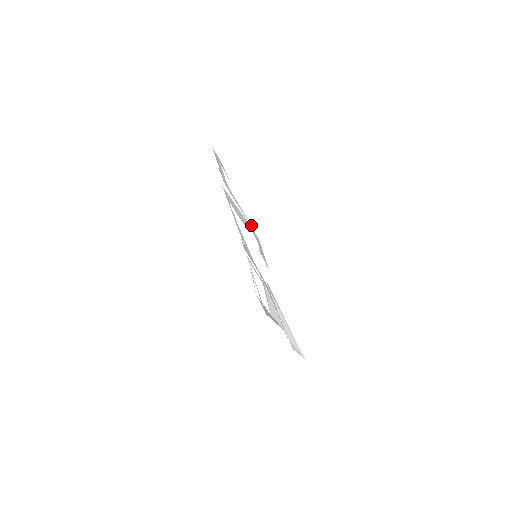
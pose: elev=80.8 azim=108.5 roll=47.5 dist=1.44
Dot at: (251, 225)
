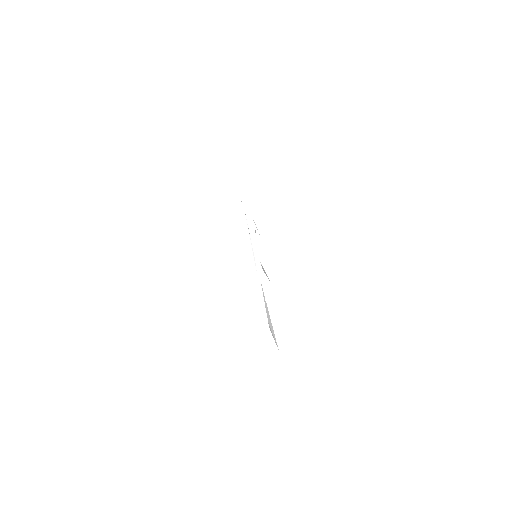
Dot at: occluded
